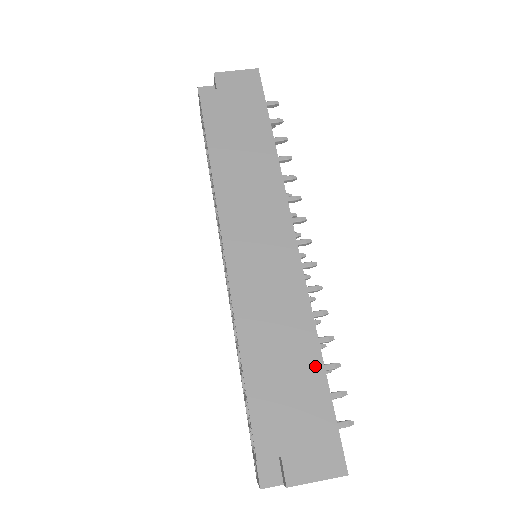
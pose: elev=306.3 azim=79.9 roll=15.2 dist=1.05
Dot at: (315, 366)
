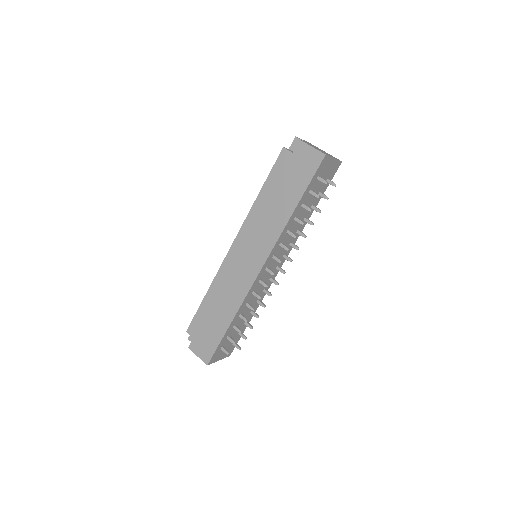
Dot at: (225, 324)
